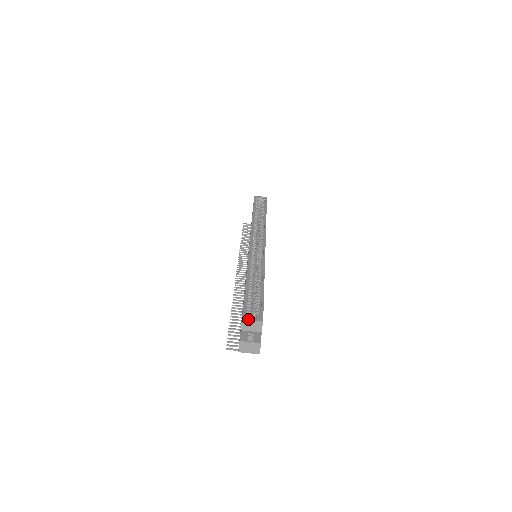
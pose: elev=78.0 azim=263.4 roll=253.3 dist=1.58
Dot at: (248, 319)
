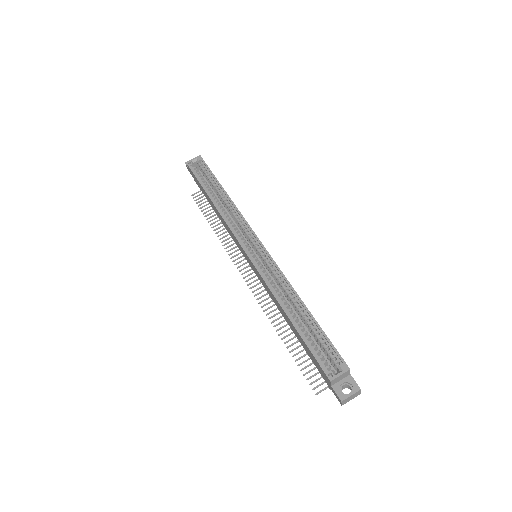
Dot at: (335, 377)
